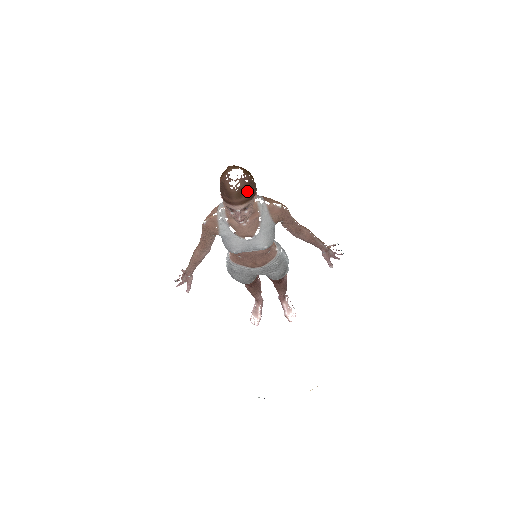
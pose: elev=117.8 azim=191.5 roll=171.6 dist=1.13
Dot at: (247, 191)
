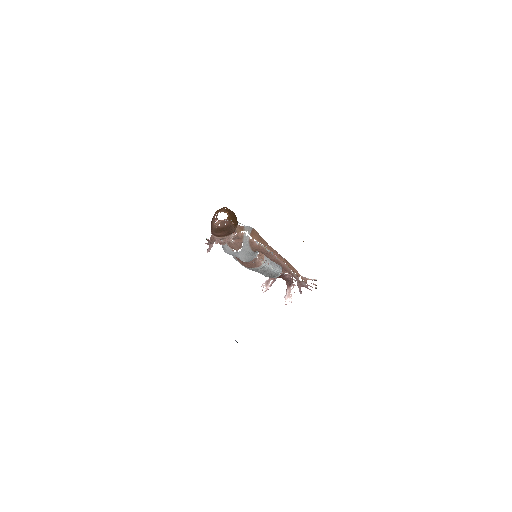
Dot at: (223, 231)
